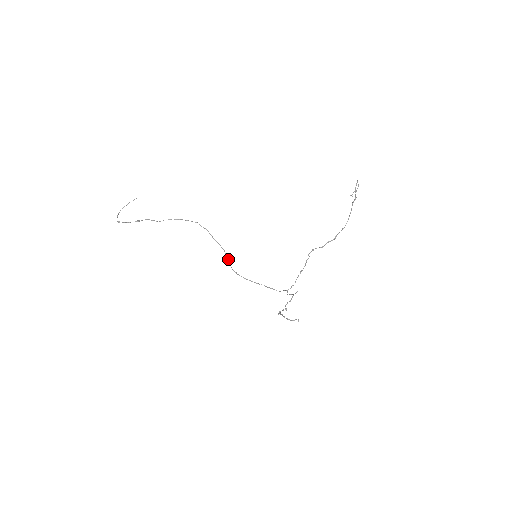
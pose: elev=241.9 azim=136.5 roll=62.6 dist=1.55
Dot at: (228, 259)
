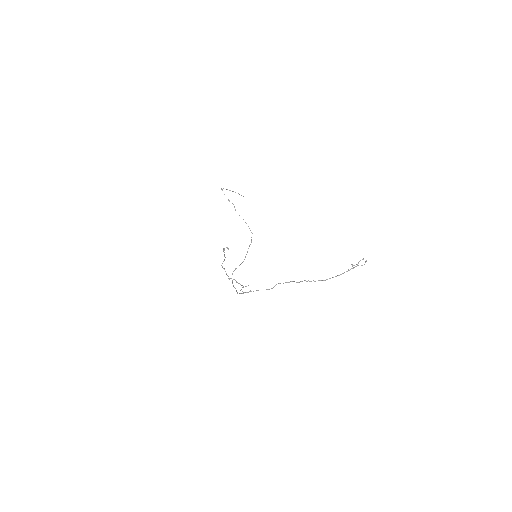
Dot at: occluded
